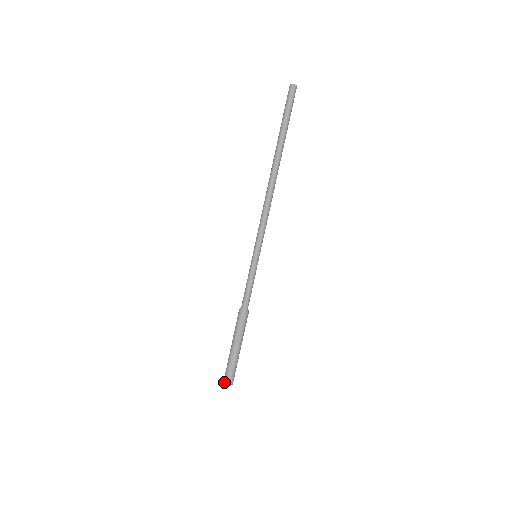
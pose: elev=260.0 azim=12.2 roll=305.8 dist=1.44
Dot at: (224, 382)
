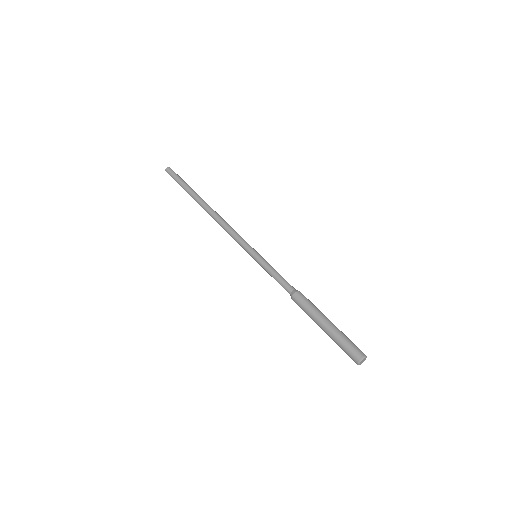
Dot at: (362, 355)
